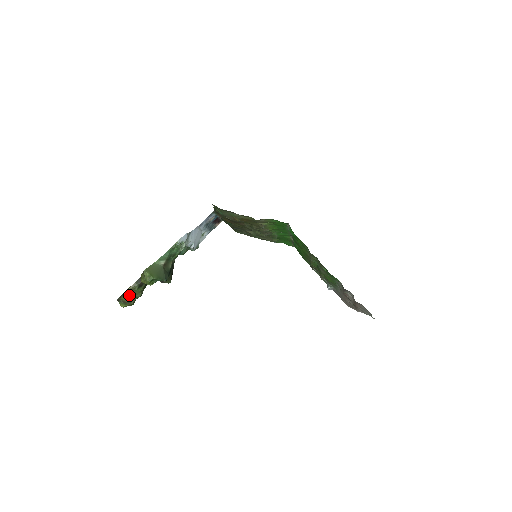
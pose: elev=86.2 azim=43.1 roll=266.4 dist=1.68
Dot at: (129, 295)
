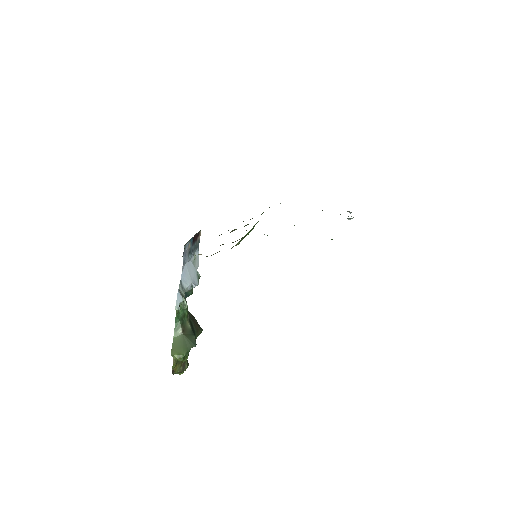
Dot at: (178, 366)
